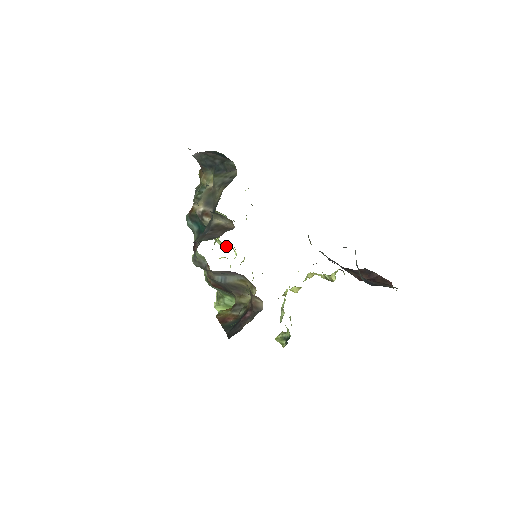
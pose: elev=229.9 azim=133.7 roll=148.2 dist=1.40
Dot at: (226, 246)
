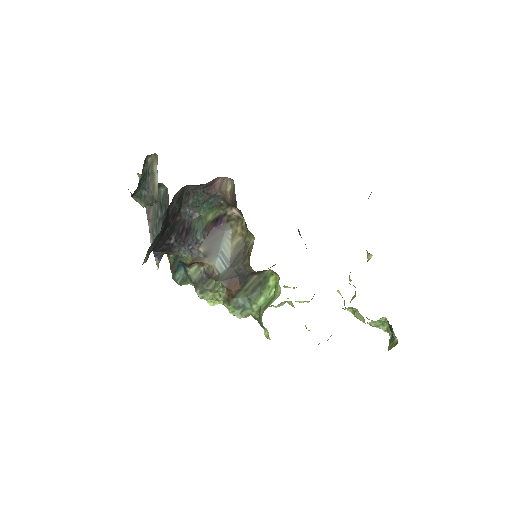
Dot at: occluded
